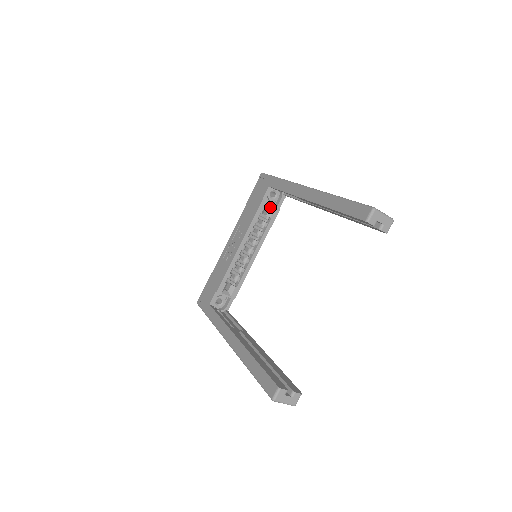
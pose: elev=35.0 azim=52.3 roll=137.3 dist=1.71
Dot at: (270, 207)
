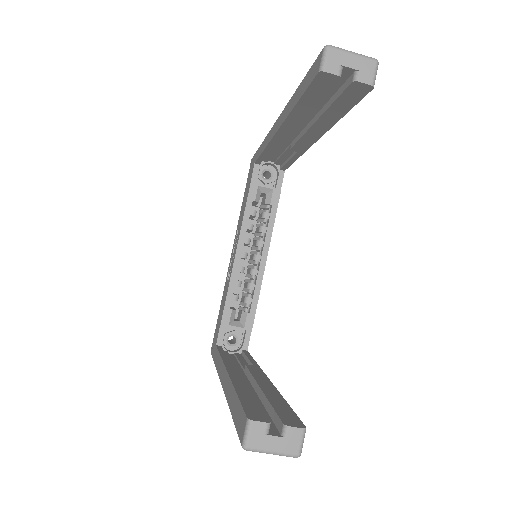
Dot at: (266, 191)
